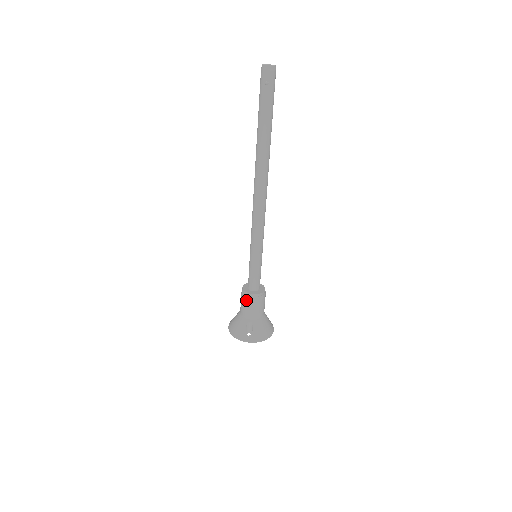
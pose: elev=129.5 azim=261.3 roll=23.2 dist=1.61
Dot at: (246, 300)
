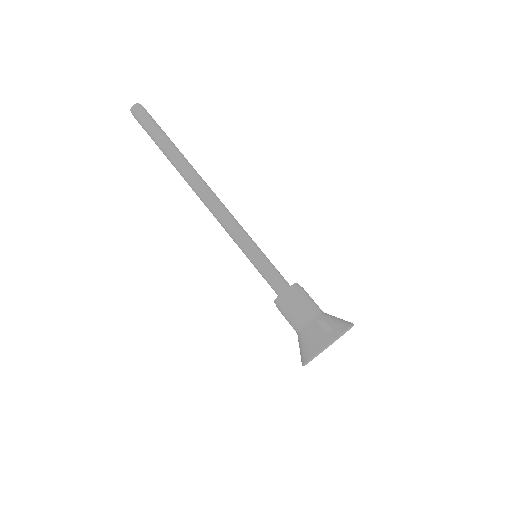
Dot at: (290, 300)
